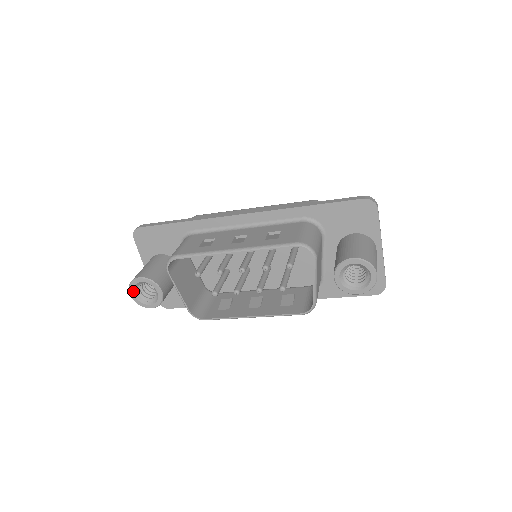
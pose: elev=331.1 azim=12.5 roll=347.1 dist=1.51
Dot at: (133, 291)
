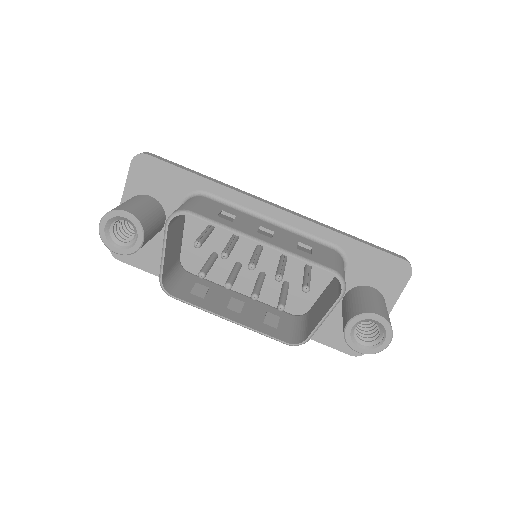
Dot at: (107, 222)
